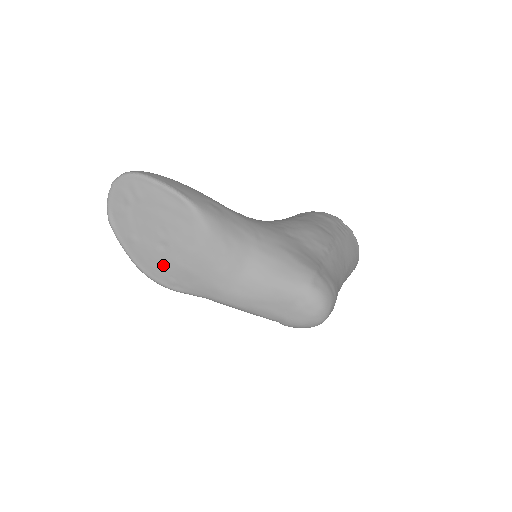
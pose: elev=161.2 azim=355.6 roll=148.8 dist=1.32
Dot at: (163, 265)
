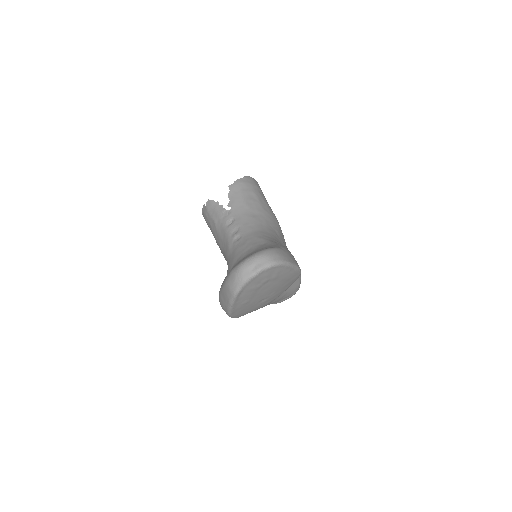
Dot at: occluded
